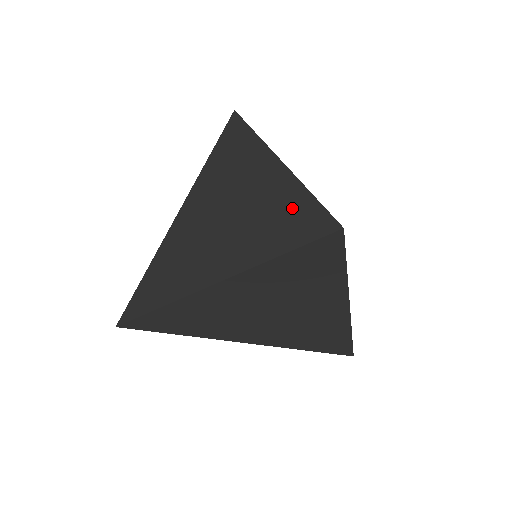
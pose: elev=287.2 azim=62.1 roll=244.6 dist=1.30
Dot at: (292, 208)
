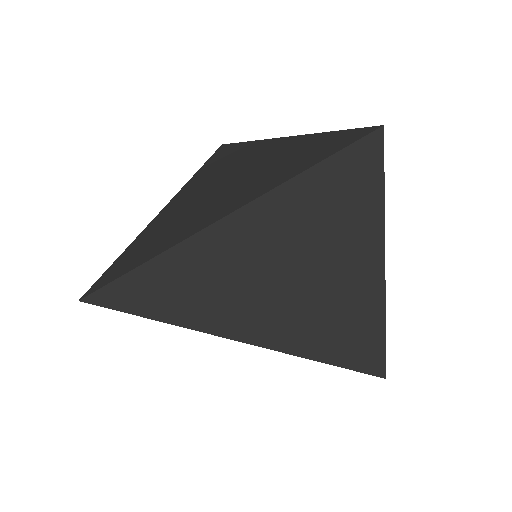
Dot at: (317, 143)
